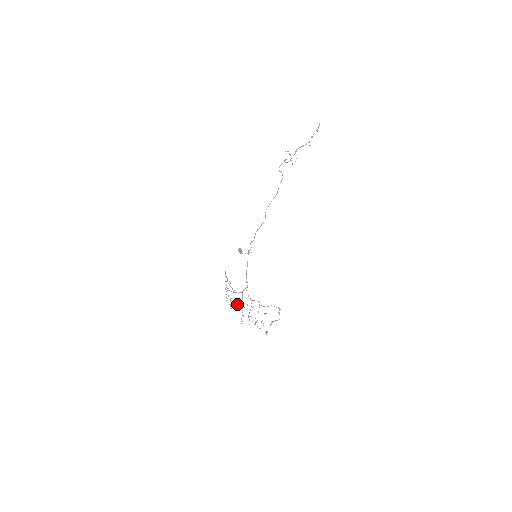
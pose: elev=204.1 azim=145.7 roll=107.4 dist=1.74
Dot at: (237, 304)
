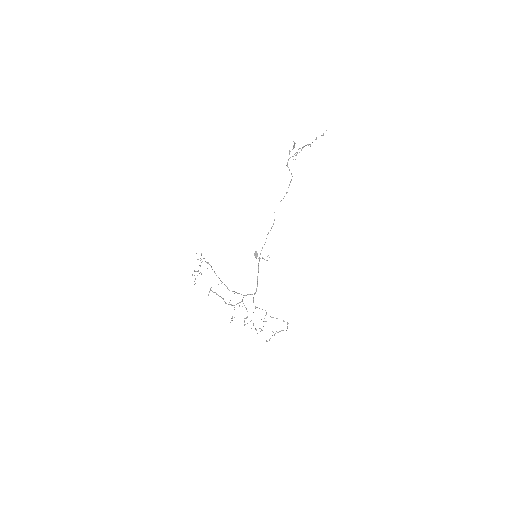
Dot at: (229, 302)
